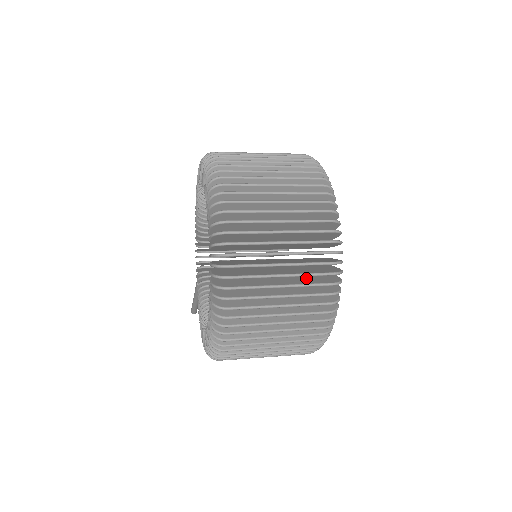
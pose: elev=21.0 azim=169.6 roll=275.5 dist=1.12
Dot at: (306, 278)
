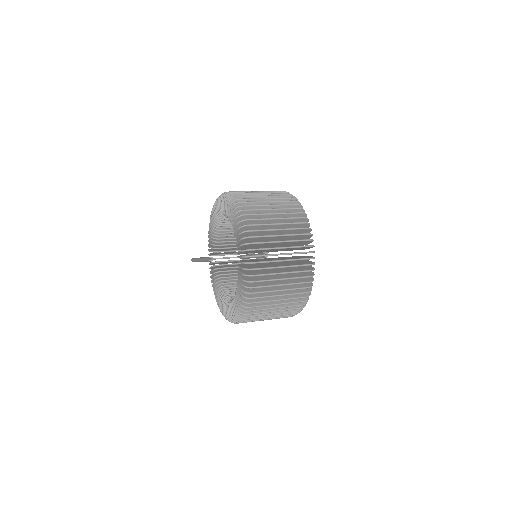
Dot at: occluded
